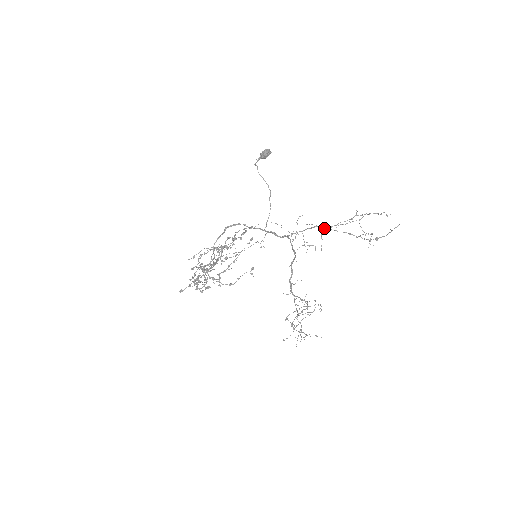
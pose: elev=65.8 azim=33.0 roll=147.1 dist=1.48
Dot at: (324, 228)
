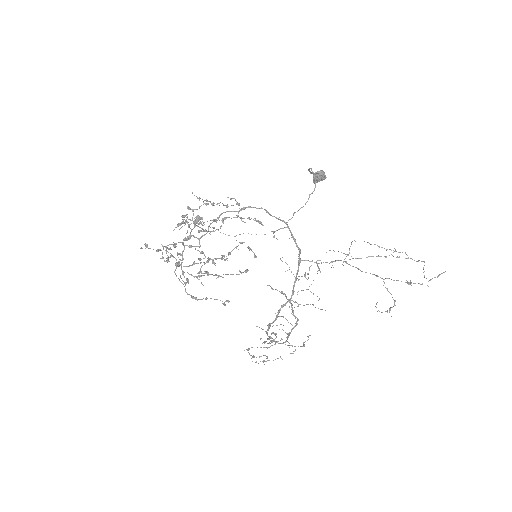
Dot at: occluded
